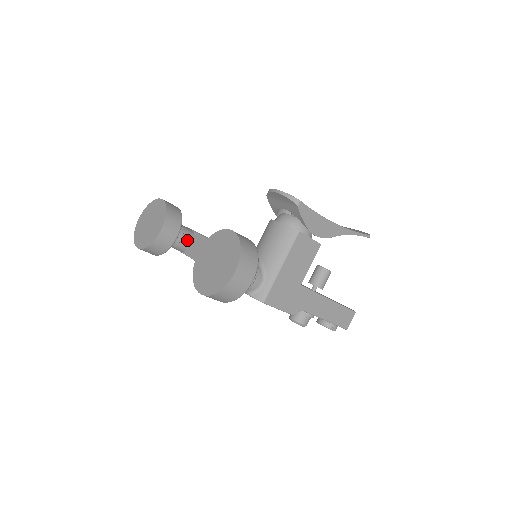
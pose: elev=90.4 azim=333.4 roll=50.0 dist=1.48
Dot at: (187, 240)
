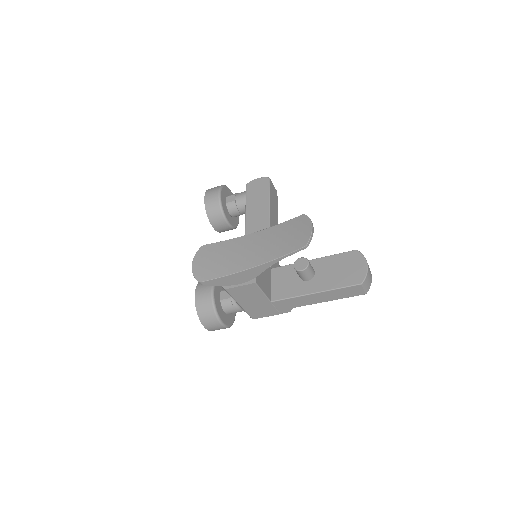
Dot at: (244, 210)
